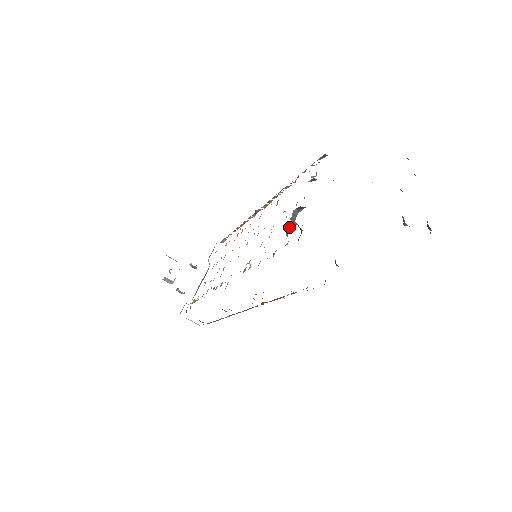
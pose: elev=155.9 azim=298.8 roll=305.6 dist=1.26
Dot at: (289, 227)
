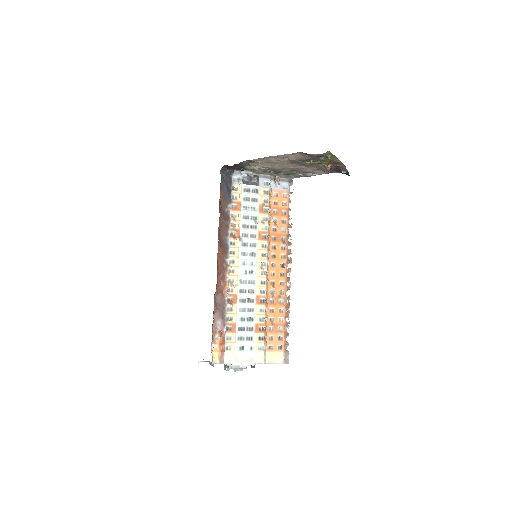
Dot at: (248, 183)
